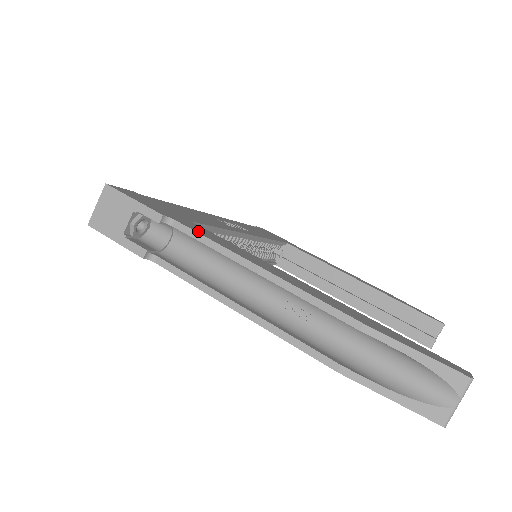
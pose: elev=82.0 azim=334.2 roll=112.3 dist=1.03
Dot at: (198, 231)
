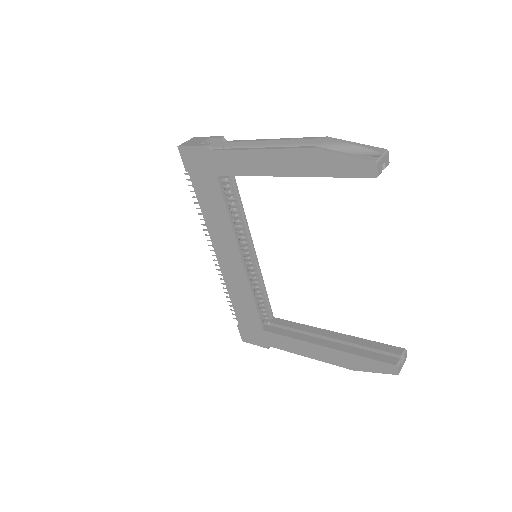
Dot at: (240, 144)
